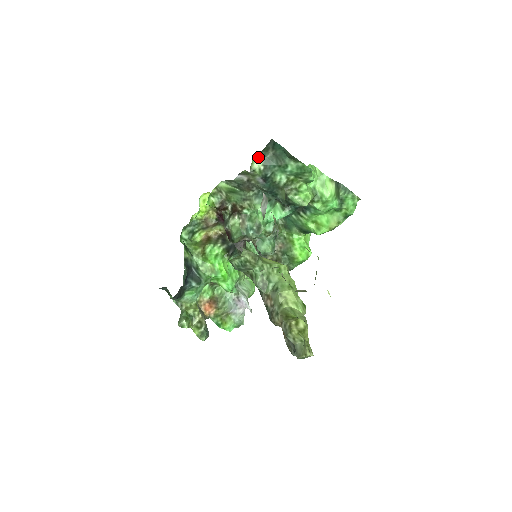
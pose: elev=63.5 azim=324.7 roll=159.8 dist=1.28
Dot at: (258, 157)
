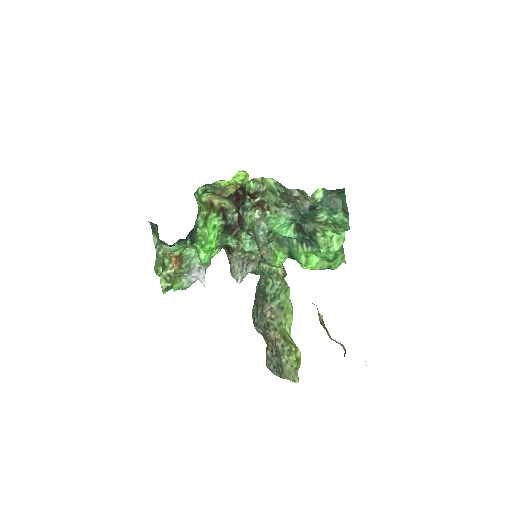
Dot at: (323, 191)
